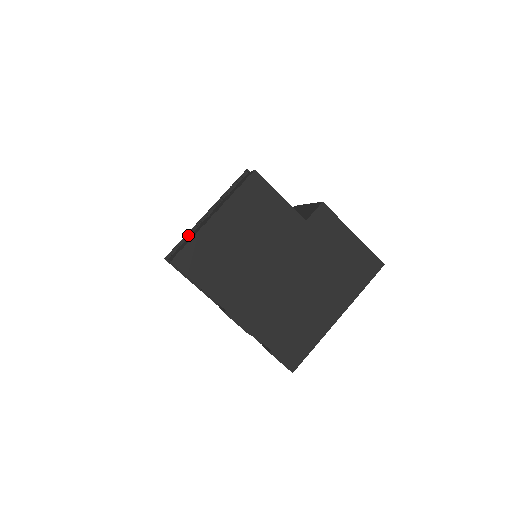
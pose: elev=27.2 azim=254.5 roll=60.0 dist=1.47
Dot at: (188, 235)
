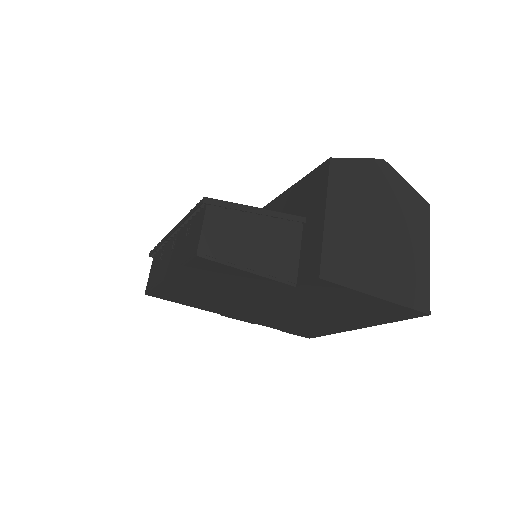
Dot at: occluded
